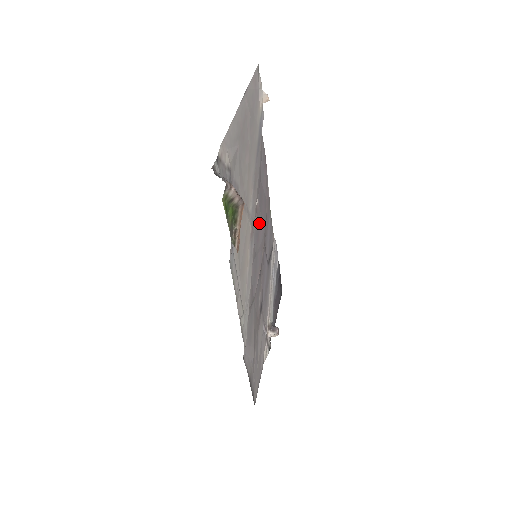
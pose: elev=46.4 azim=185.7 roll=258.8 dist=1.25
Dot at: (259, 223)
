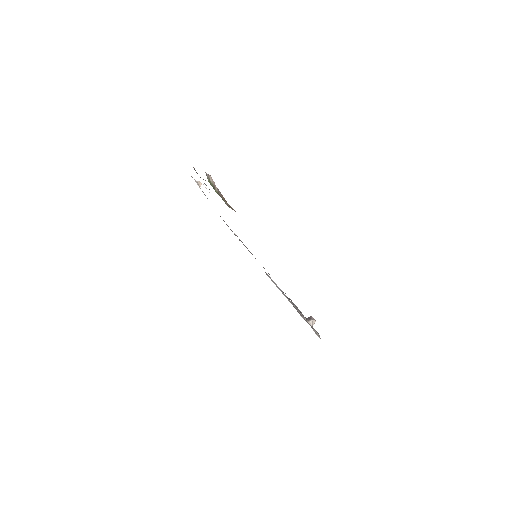
Dot at: (245, 246)
